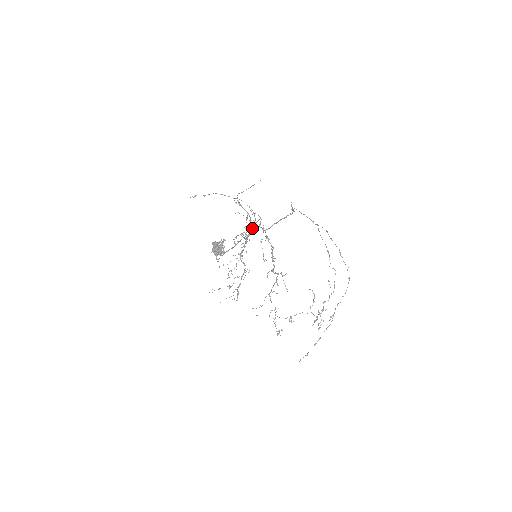
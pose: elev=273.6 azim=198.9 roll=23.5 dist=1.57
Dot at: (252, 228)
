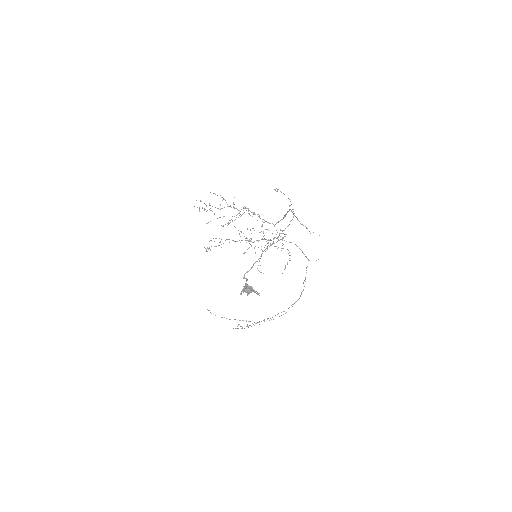
Dot at: occluded
